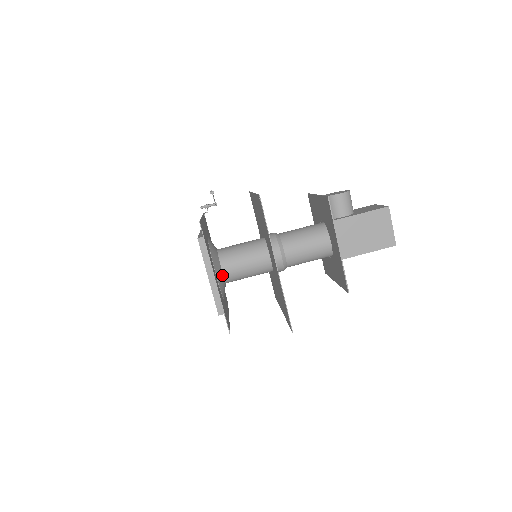
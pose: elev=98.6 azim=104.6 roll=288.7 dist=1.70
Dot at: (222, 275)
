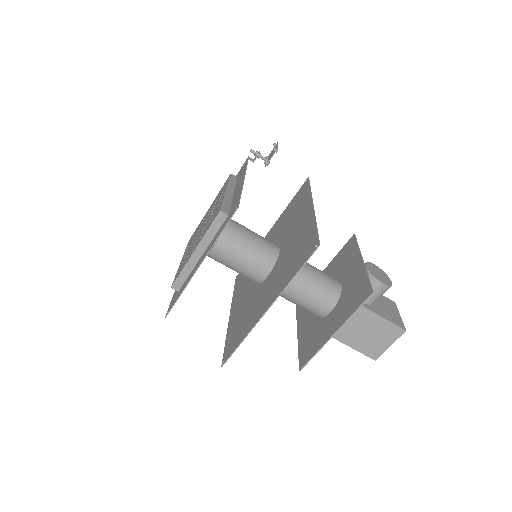
Dot at: occluded
